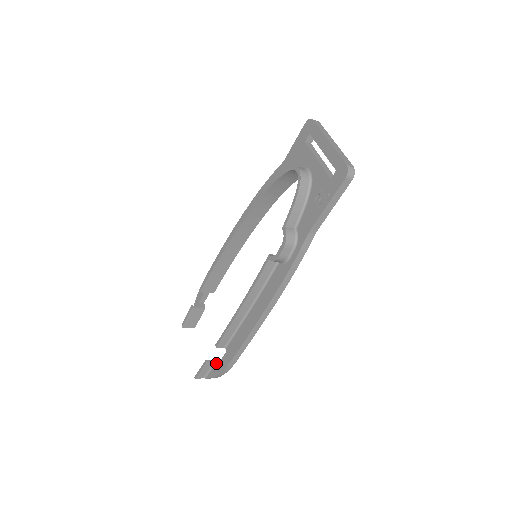
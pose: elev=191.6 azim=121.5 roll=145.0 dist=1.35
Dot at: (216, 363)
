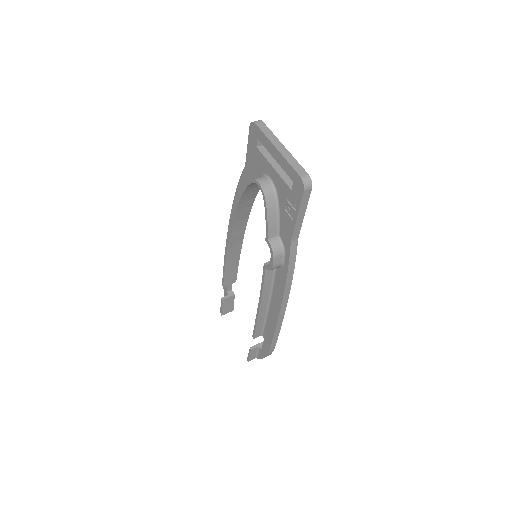
Dot at: (260, 347)
